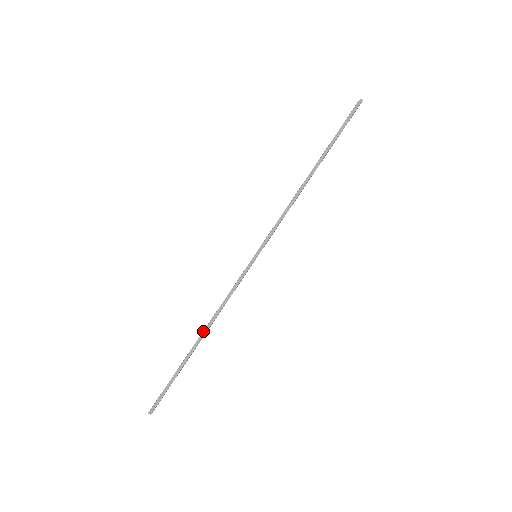
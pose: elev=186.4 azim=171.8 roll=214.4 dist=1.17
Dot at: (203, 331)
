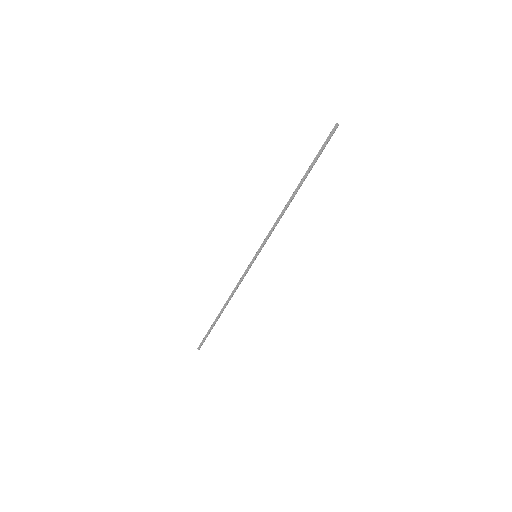
Dot at: (224, 304)
